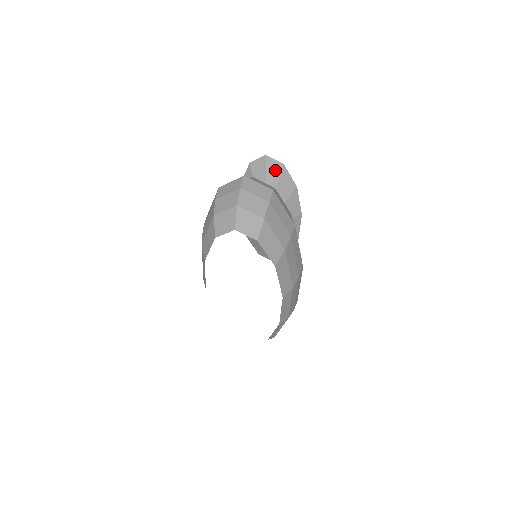
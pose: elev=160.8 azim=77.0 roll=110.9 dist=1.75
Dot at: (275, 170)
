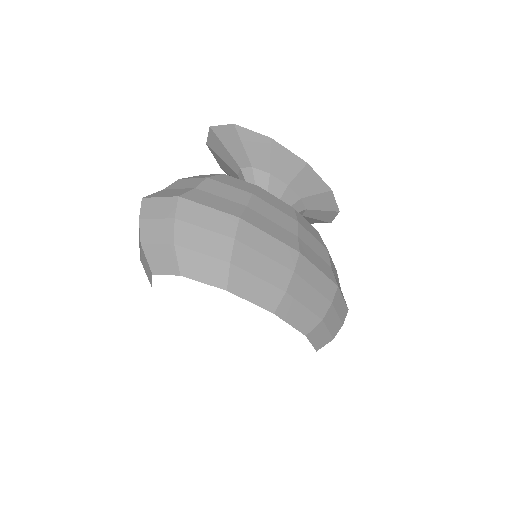
Dot at: (231, 137)
